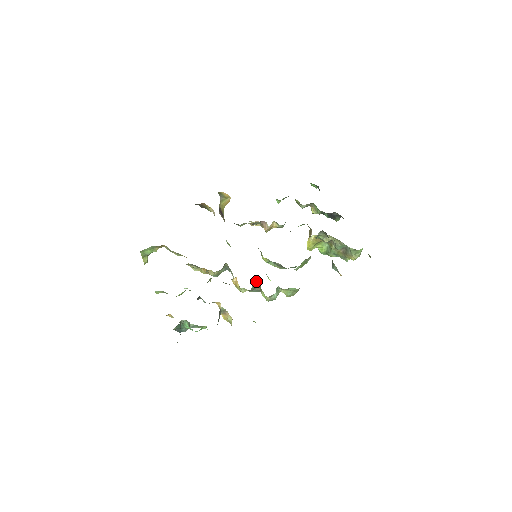
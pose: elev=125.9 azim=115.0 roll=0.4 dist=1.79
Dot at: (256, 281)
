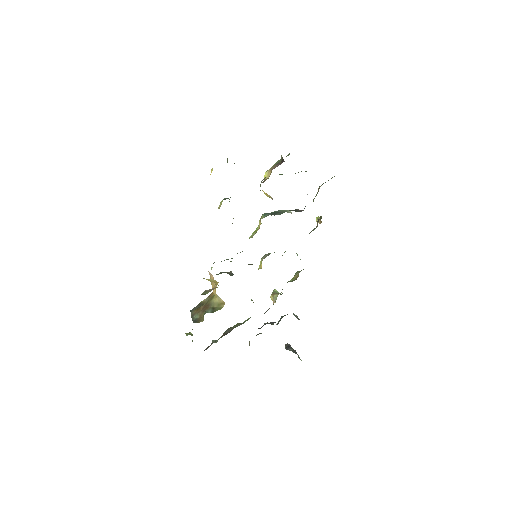
Dot at: occluded
